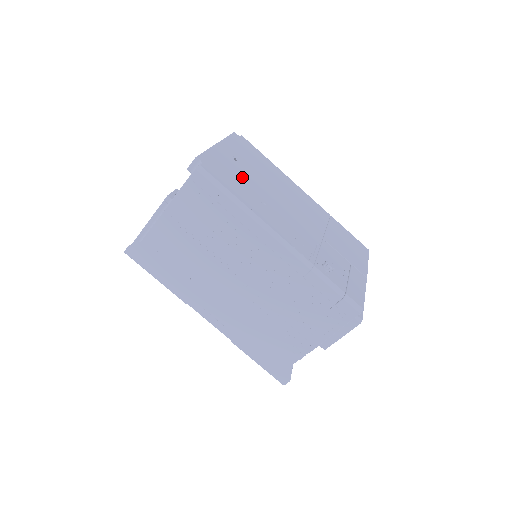
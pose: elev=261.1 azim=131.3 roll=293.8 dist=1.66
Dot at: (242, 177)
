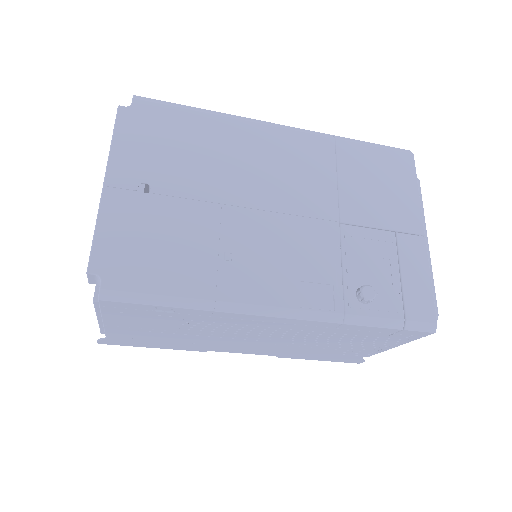
Dot at: (174, 227)
